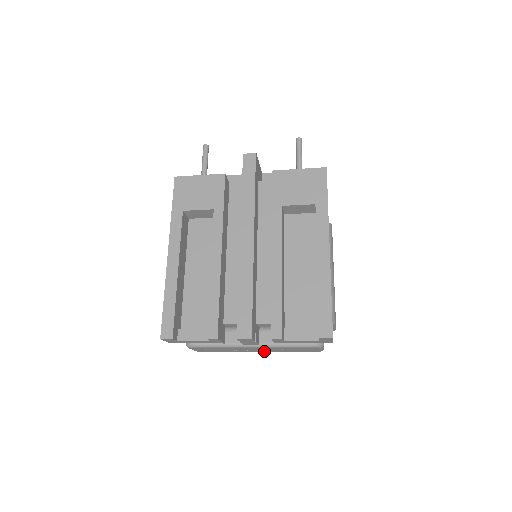
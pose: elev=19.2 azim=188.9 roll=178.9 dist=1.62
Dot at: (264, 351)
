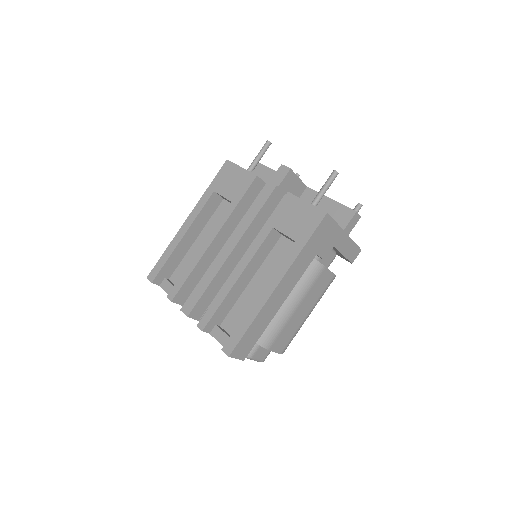
Dot at: occluded
